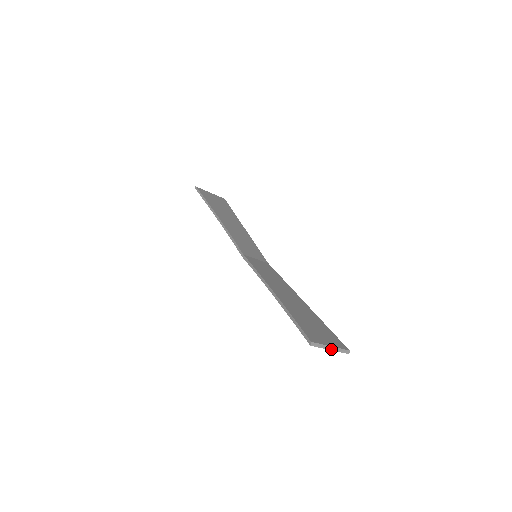
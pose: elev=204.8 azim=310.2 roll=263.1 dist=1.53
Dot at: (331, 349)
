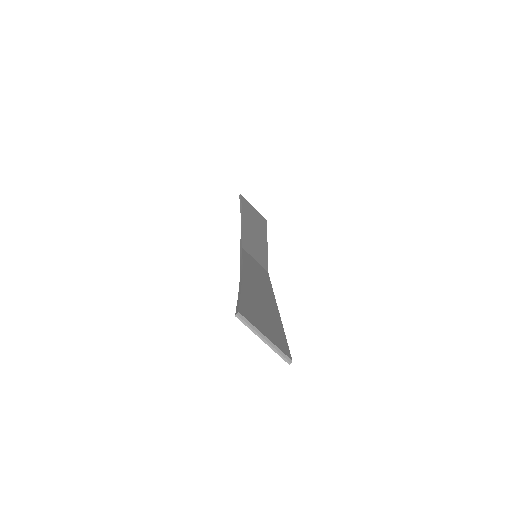
Dot at: (264, 340)
